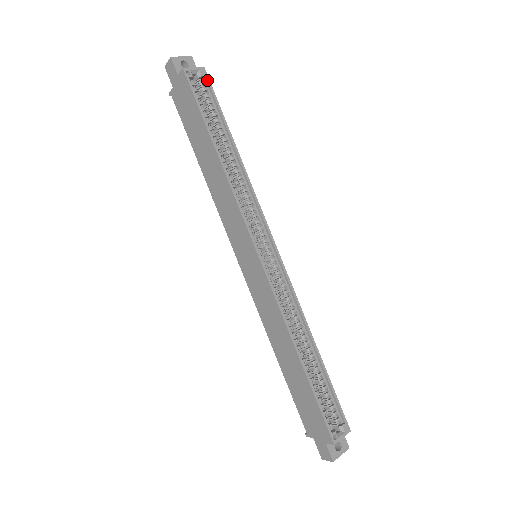
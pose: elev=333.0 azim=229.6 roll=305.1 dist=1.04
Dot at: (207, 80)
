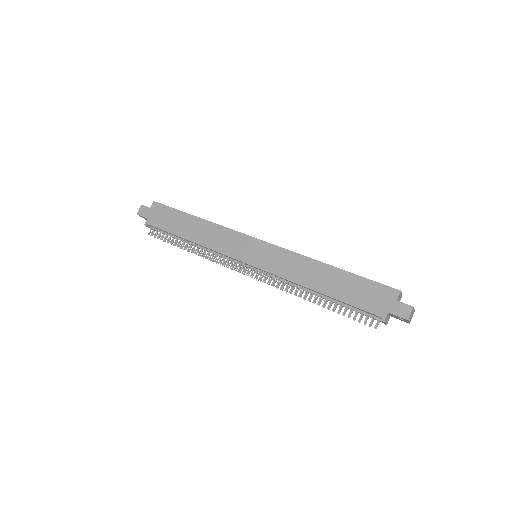
Dot at: occluded
